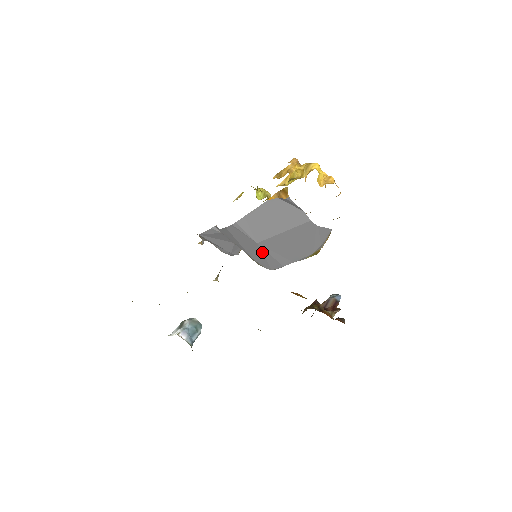
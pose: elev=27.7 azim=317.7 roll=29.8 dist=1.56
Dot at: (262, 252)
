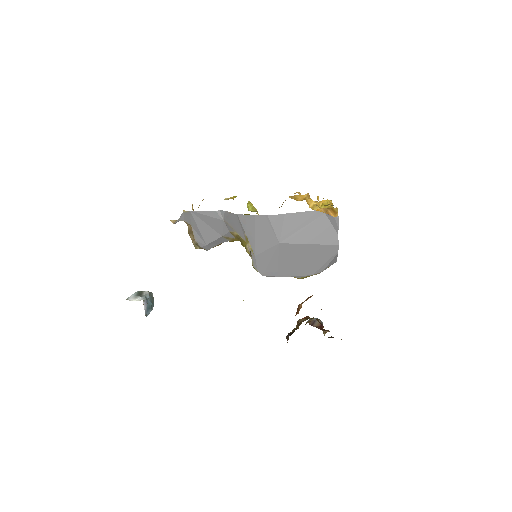
Dot at: (274, 254)
